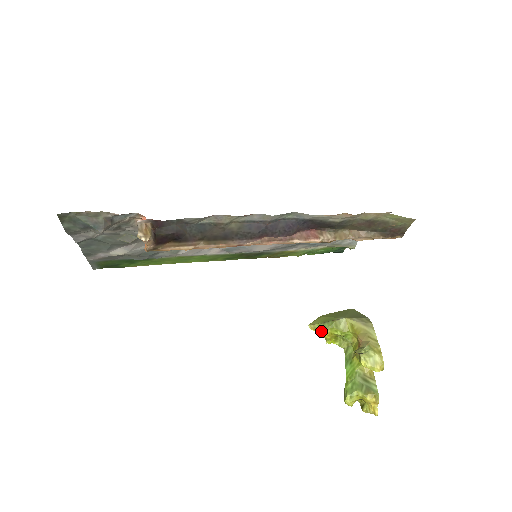
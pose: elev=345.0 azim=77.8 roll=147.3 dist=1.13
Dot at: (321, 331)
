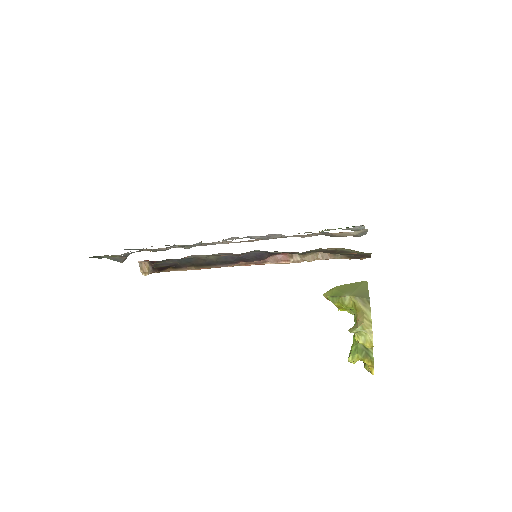
Dot at: occluded
